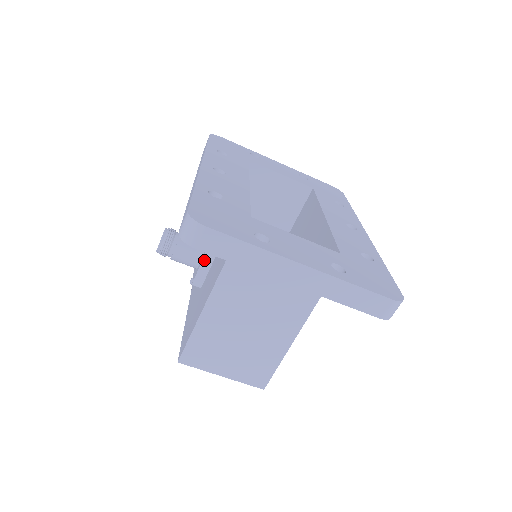
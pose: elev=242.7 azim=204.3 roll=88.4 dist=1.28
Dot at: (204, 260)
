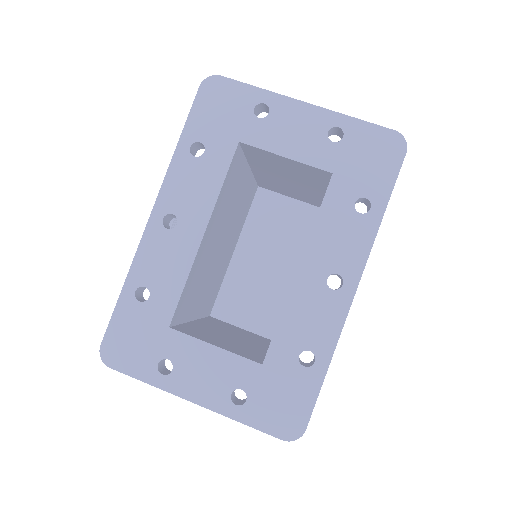
Dot at: occluded
